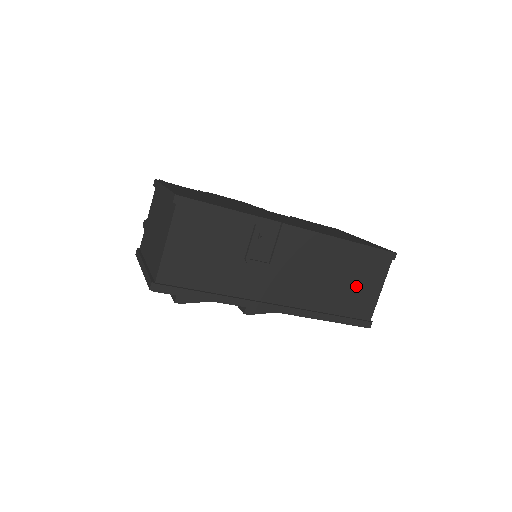
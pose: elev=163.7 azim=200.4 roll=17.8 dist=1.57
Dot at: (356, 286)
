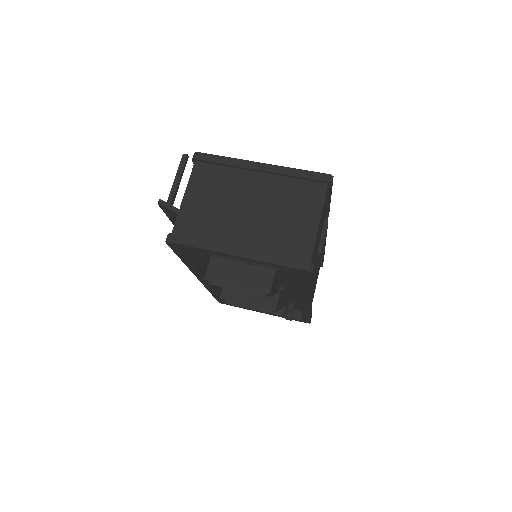
Dot at: occluded
